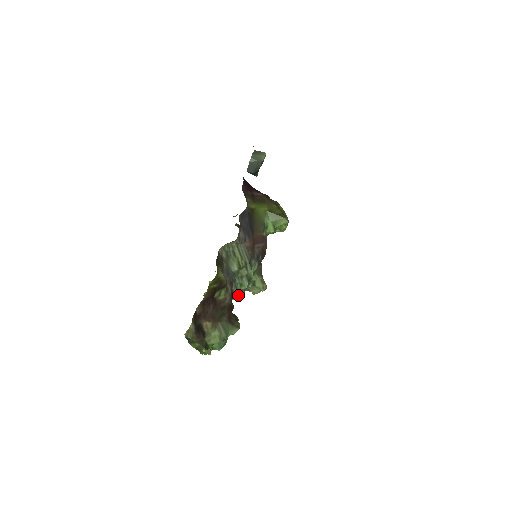
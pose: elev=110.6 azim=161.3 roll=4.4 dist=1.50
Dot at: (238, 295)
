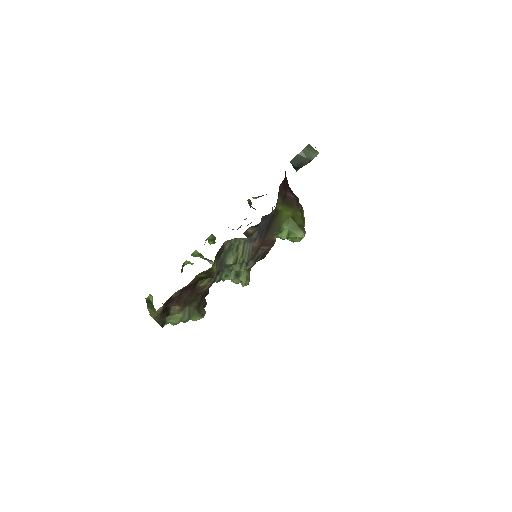
Dot at: occluded
